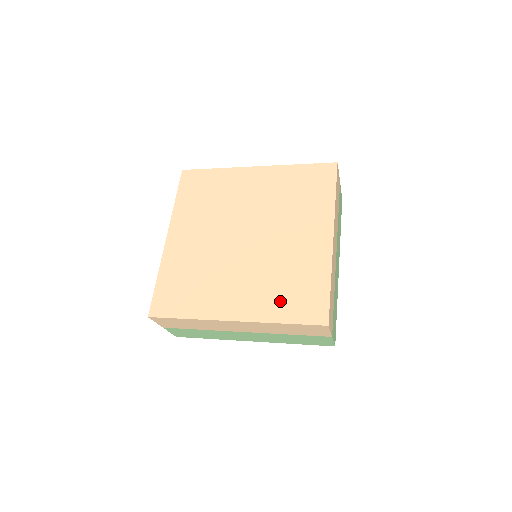
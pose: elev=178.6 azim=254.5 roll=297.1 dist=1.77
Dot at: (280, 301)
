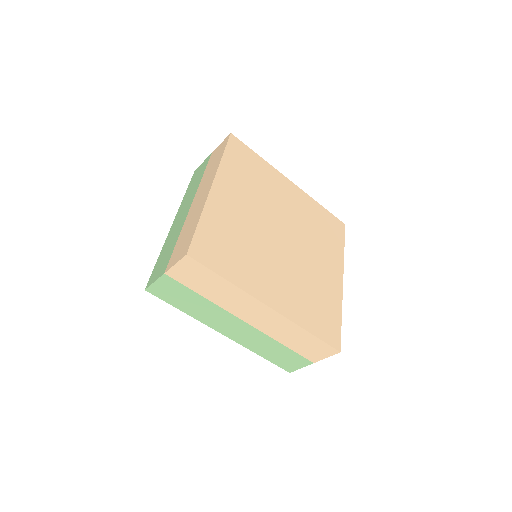
Dot at: (308, 311)
